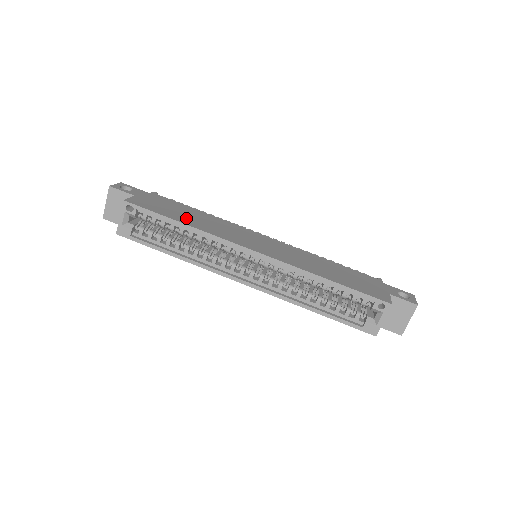
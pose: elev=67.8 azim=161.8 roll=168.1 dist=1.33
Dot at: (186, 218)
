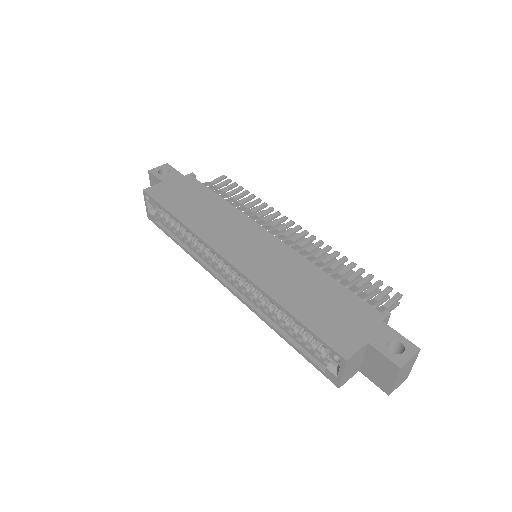
Dot at: (189, 210)
